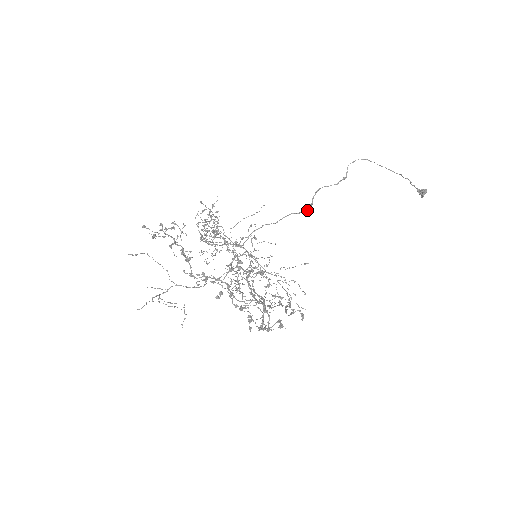
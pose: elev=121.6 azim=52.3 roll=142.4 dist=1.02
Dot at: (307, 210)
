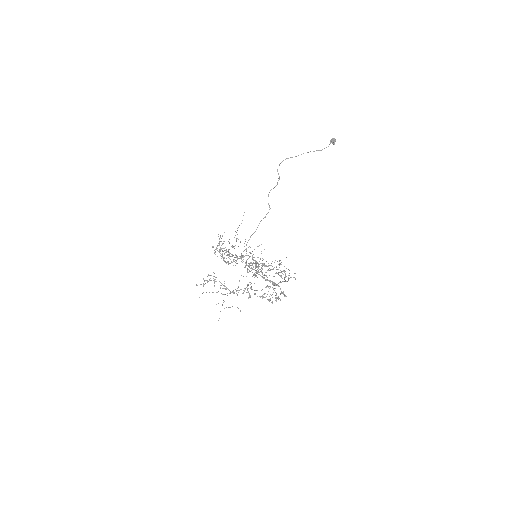
Dot at: (268, 212)
